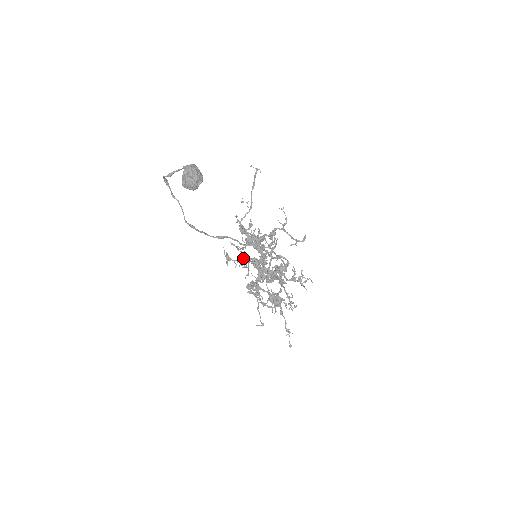
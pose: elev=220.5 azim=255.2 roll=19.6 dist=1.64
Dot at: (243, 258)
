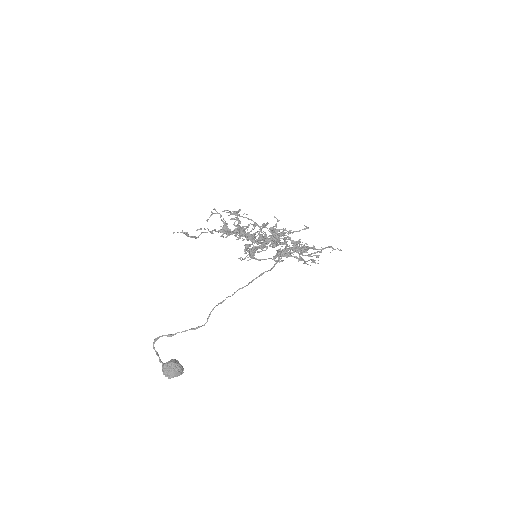
Dot at: occluded
